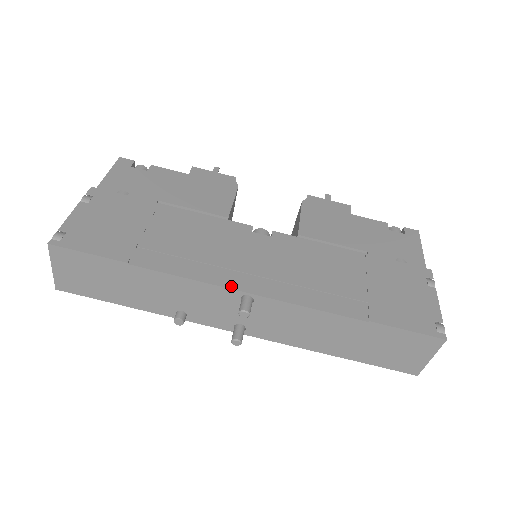
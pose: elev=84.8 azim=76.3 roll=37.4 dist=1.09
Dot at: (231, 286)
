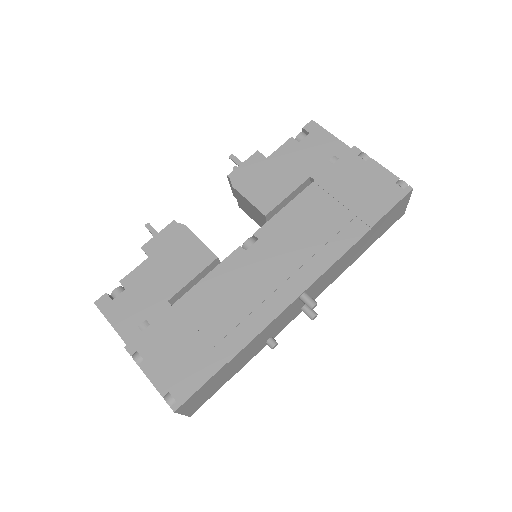
Dot at: (289, 302)
